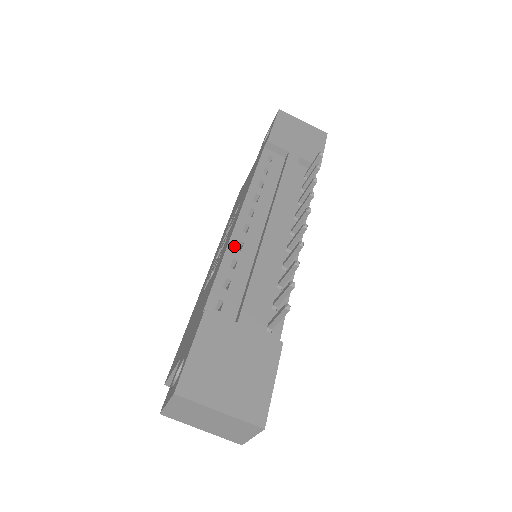
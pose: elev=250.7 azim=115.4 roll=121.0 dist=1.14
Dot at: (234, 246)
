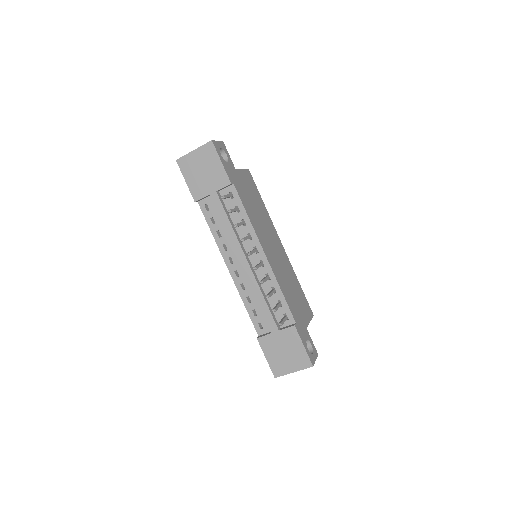
Dot at: (241, 290)
